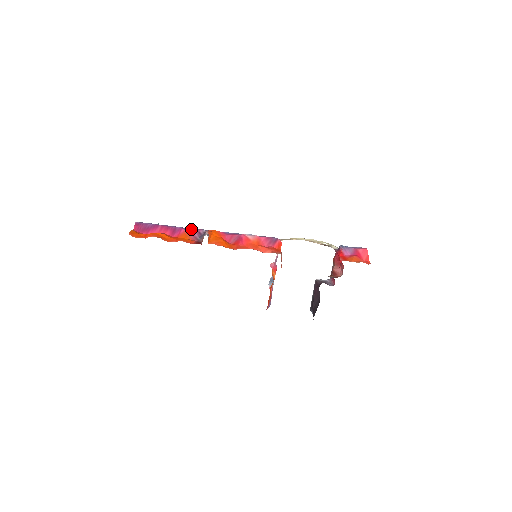
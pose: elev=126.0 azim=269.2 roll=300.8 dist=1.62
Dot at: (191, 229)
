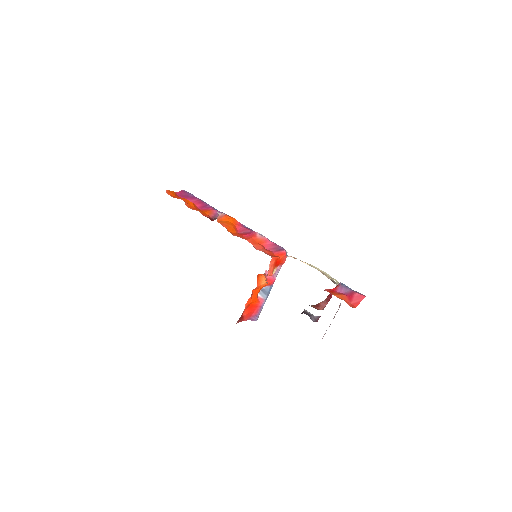
Dot at: (218, 211)
